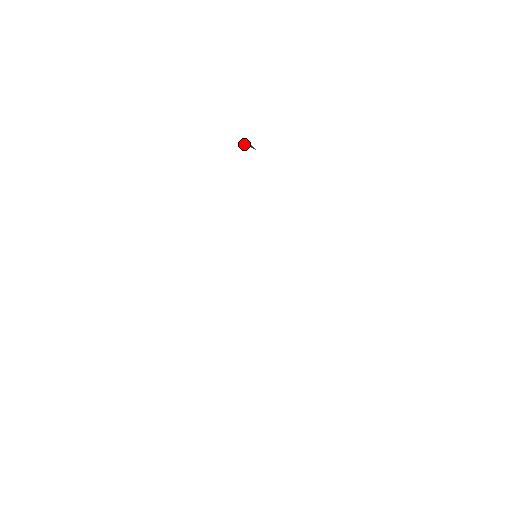
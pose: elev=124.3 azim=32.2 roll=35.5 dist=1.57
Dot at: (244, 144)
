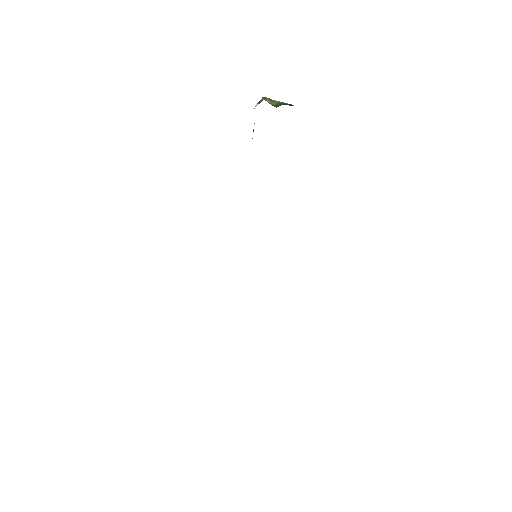
Dot at: occluded
